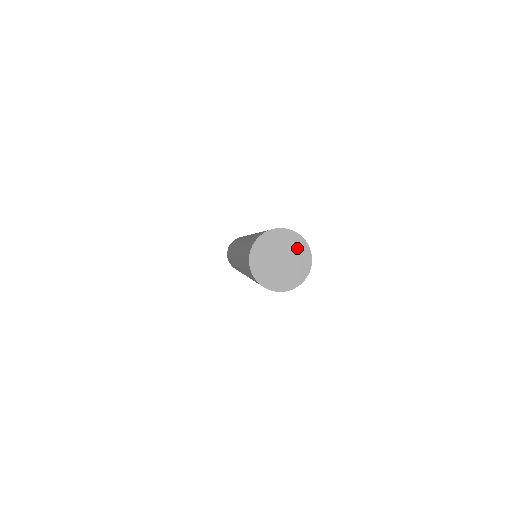
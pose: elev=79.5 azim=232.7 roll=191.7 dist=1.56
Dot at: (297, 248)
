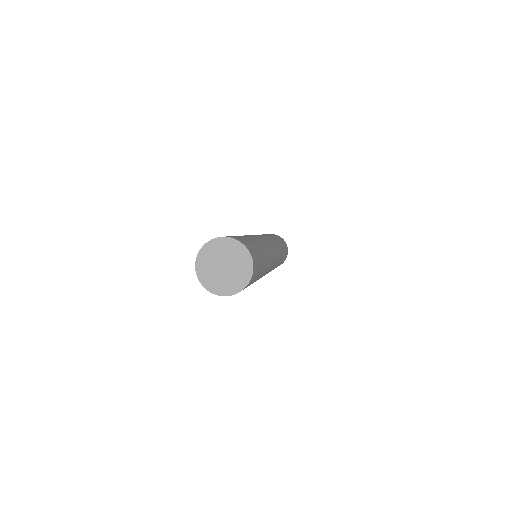
Dot at: (225, 248)
